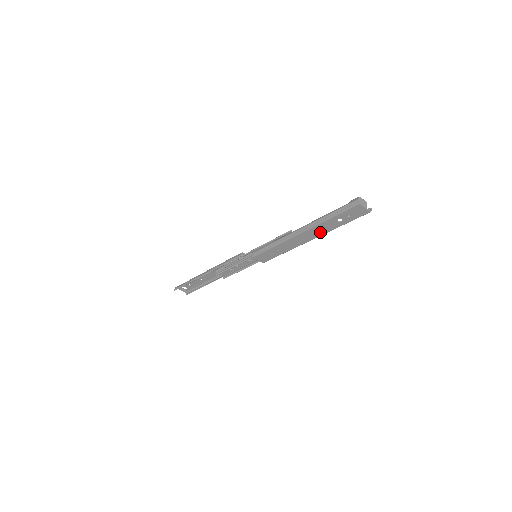
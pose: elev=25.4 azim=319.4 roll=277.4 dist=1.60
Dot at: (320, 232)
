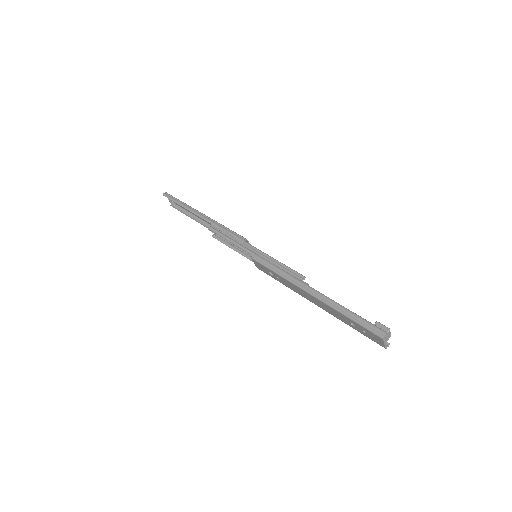
Dot at: (327, 310)
